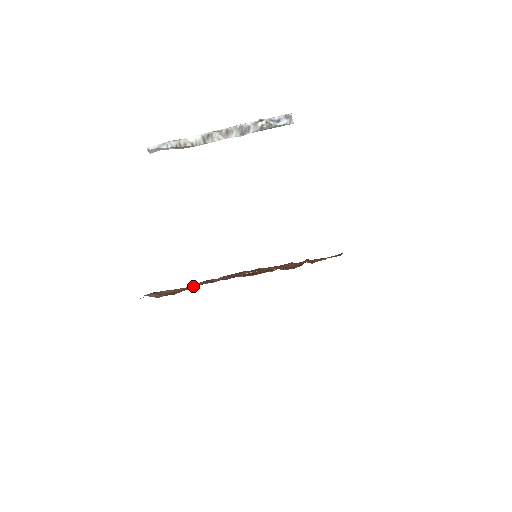
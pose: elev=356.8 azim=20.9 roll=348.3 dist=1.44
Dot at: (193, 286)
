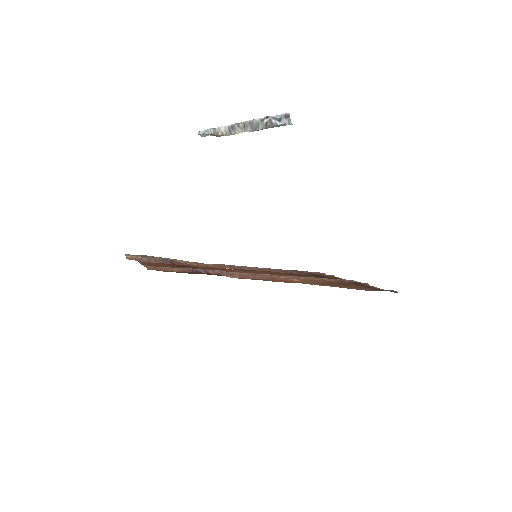
Dot at: occluded
